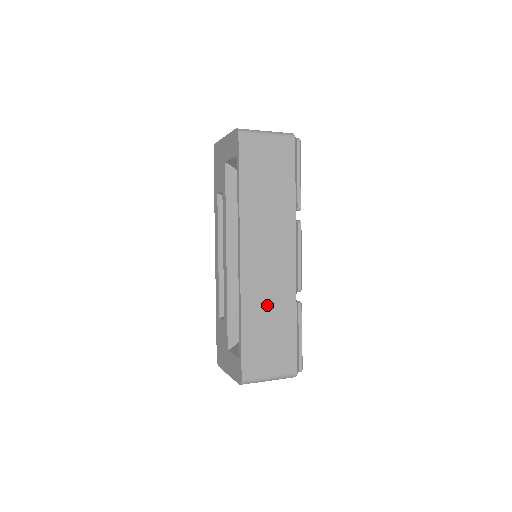
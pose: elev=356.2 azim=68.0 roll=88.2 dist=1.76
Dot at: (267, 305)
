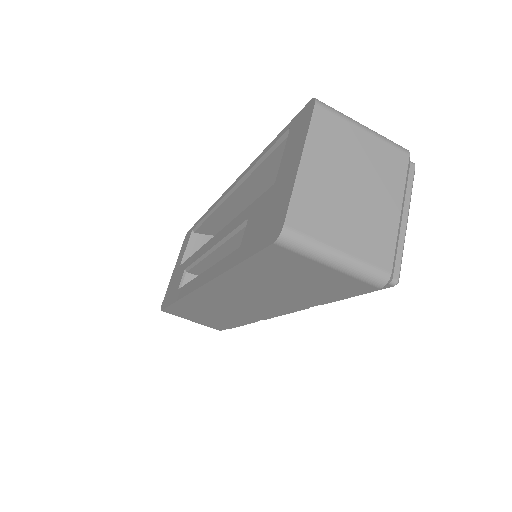
Dot at: occluded
